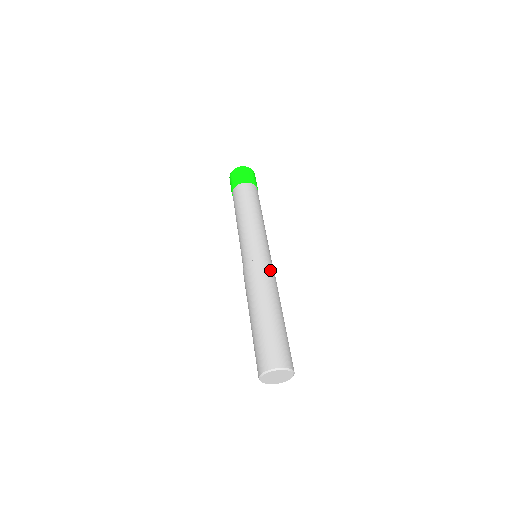
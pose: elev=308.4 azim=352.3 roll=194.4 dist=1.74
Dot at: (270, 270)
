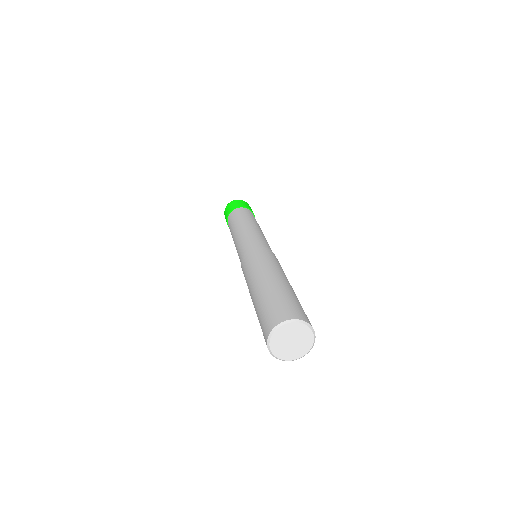
Dot at: occluded
